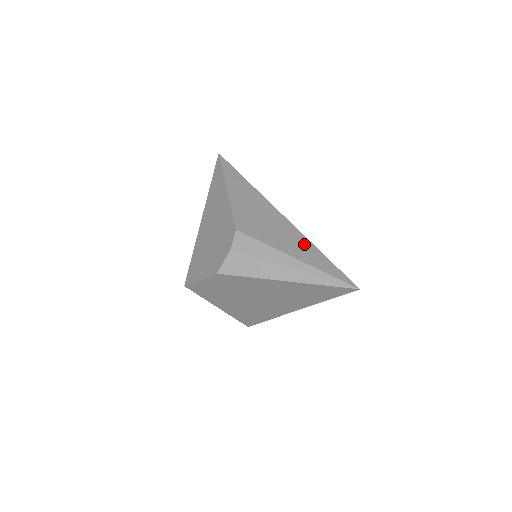
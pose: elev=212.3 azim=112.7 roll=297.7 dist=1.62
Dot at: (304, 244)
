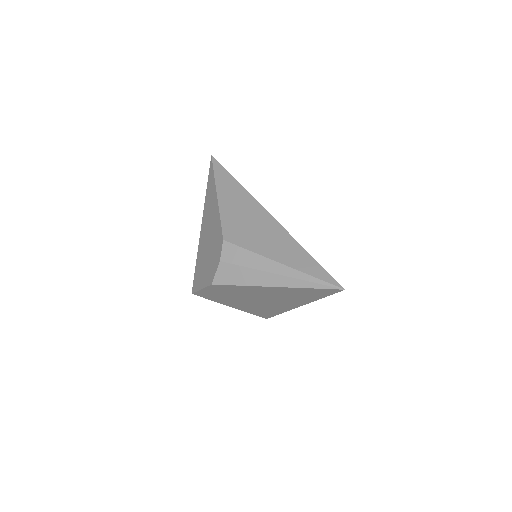
Dot at: (291, 246)
